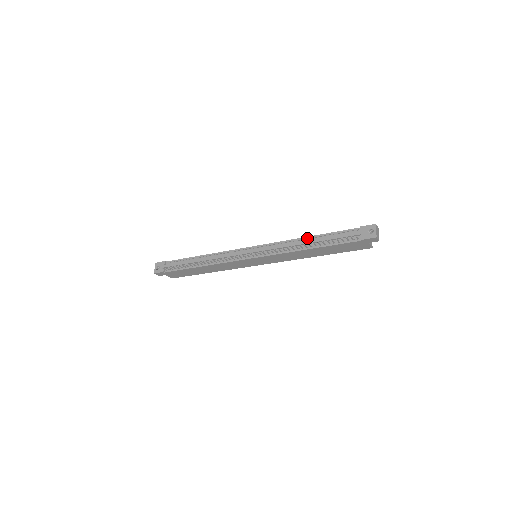
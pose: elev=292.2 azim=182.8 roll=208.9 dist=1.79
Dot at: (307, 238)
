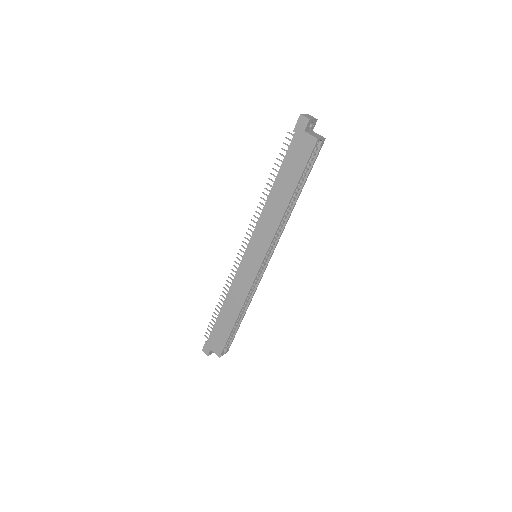
Dot at: occluded
